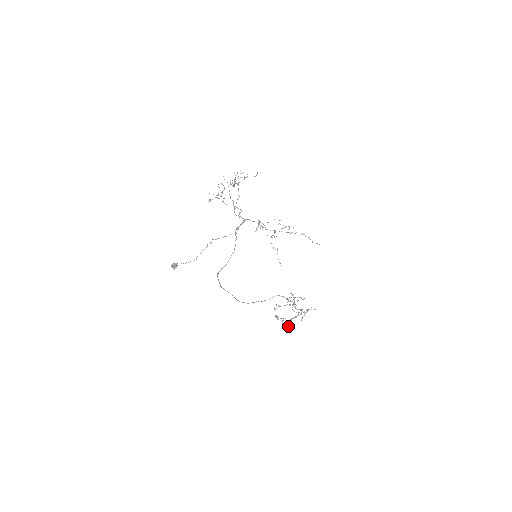
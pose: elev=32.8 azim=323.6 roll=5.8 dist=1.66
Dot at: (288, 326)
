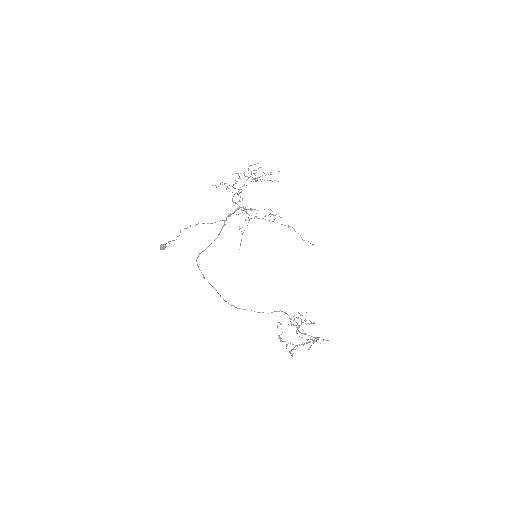
Dot at: (291, 353)
